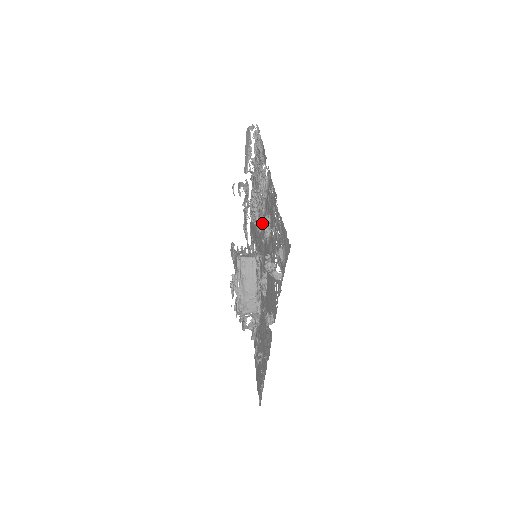
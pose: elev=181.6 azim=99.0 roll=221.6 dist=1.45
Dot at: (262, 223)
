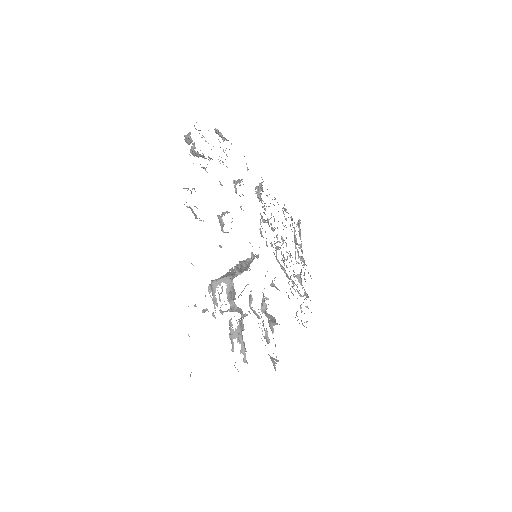
Dot at: (261, 222)
